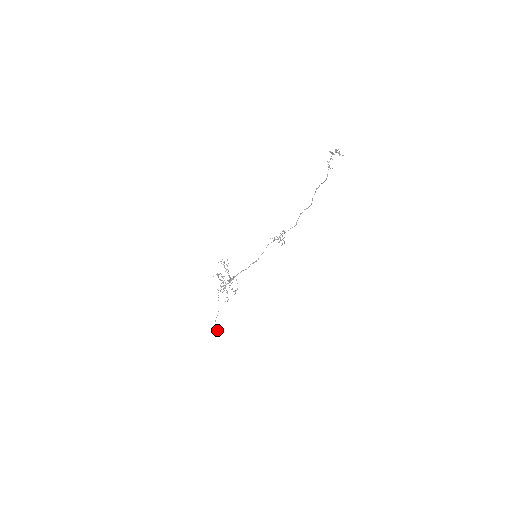
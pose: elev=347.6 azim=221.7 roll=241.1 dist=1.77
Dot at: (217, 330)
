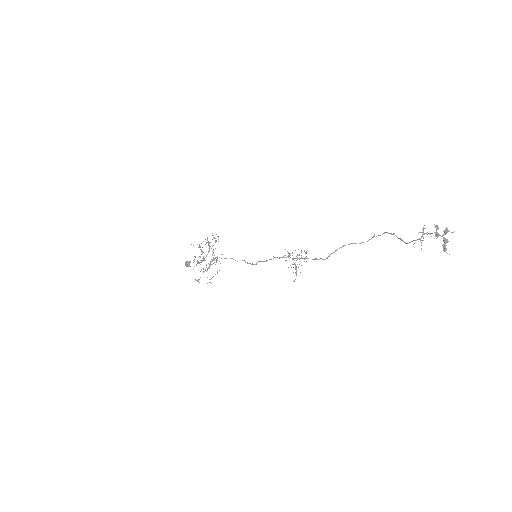
Dot at: occluded
